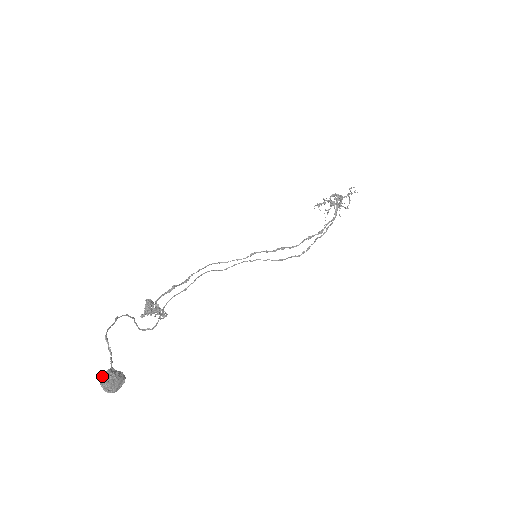
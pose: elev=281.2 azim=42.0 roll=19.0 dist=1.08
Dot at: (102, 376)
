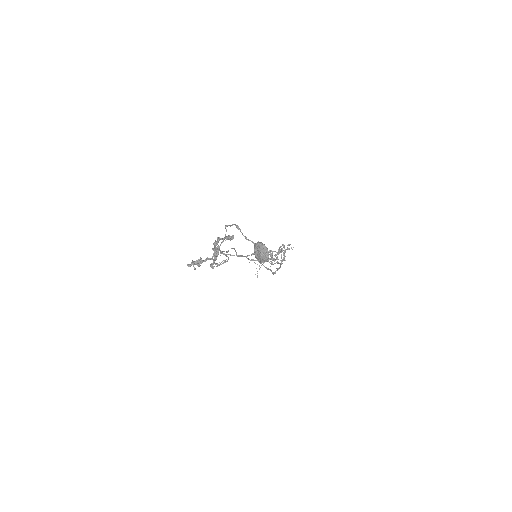
Dot at: (260, 242)
